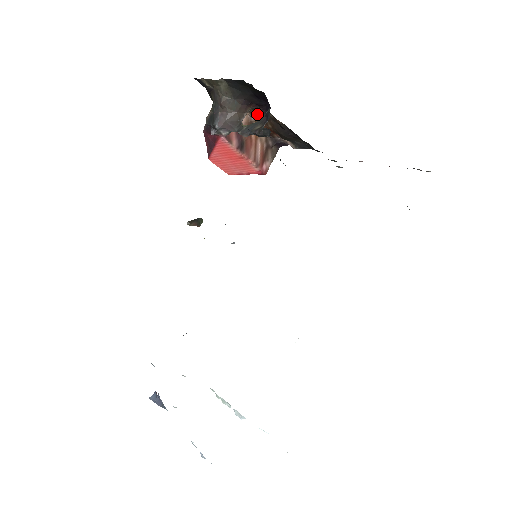
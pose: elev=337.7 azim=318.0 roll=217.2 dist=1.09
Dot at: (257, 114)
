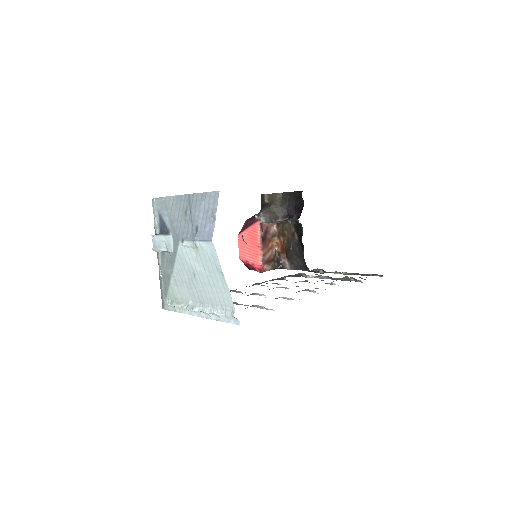
Dot at: (283, 230)
